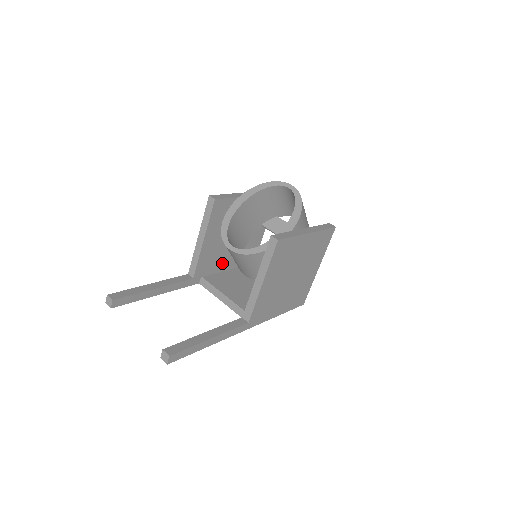
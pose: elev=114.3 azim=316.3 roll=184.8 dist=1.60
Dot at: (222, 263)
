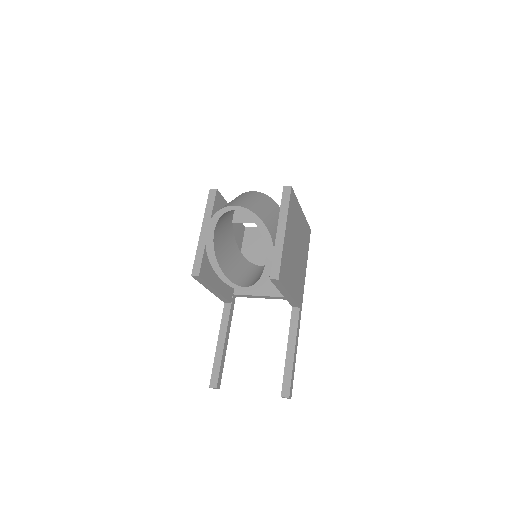
Dot at: occluded
